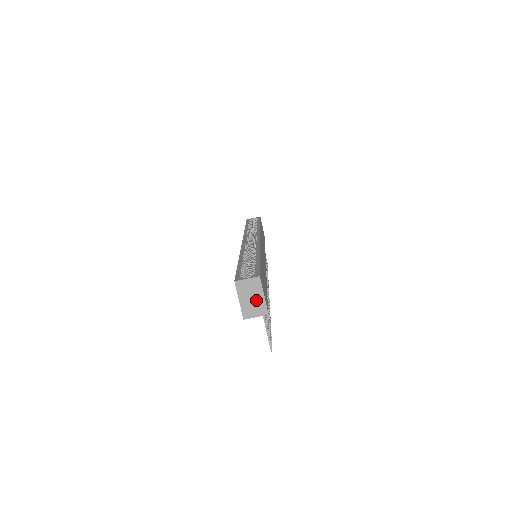
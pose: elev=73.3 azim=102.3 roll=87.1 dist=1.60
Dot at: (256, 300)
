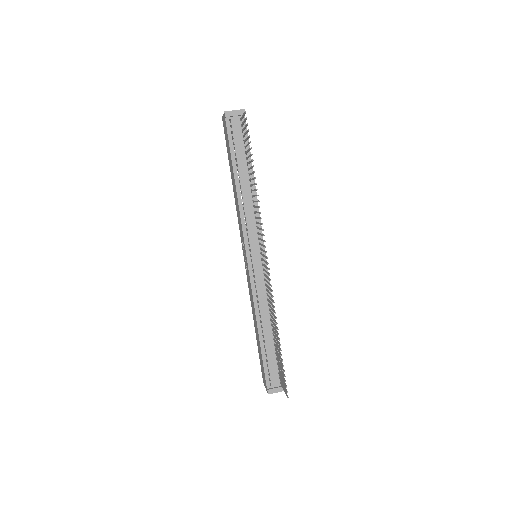
Dot at: occluded
